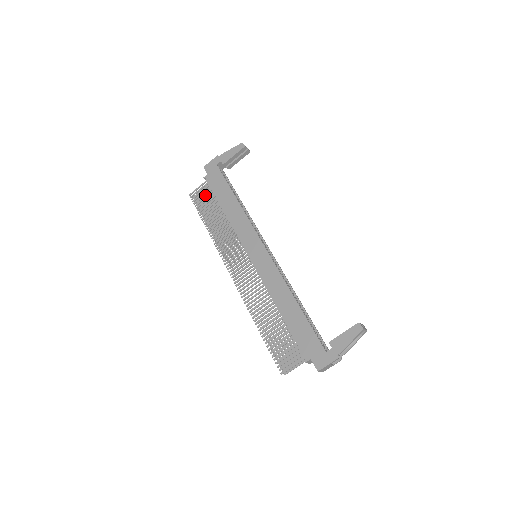
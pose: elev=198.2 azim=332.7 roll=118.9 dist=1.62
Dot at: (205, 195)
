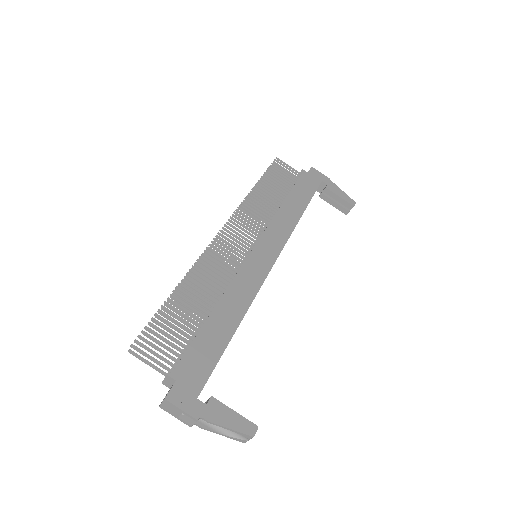
Dot at: (286, 176)
